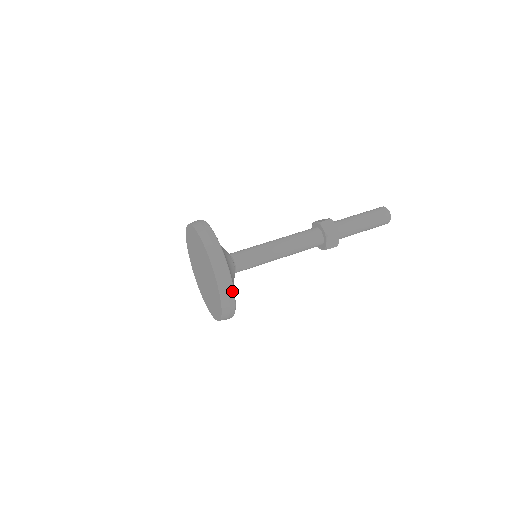
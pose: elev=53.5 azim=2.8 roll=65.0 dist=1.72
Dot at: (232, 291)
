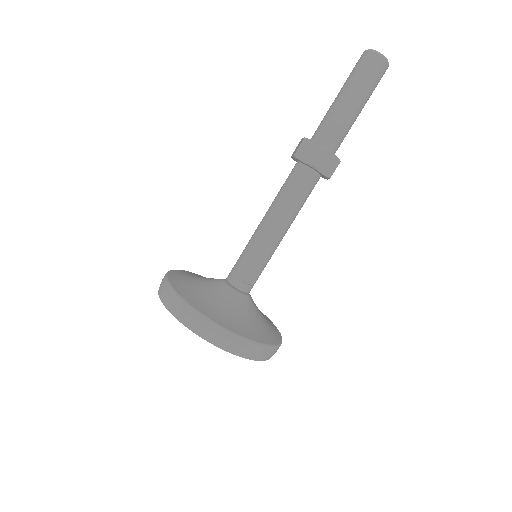
Dot at: (243, 341)
